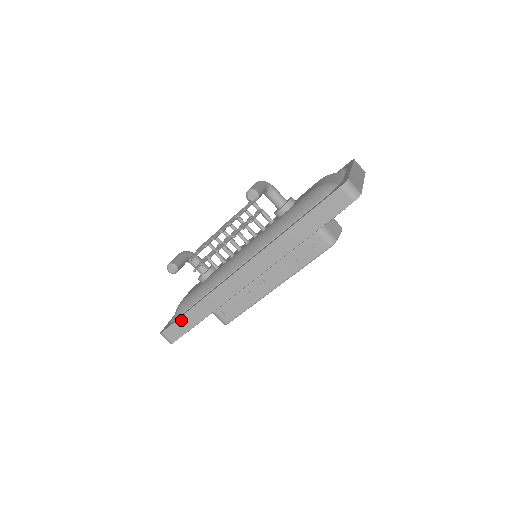
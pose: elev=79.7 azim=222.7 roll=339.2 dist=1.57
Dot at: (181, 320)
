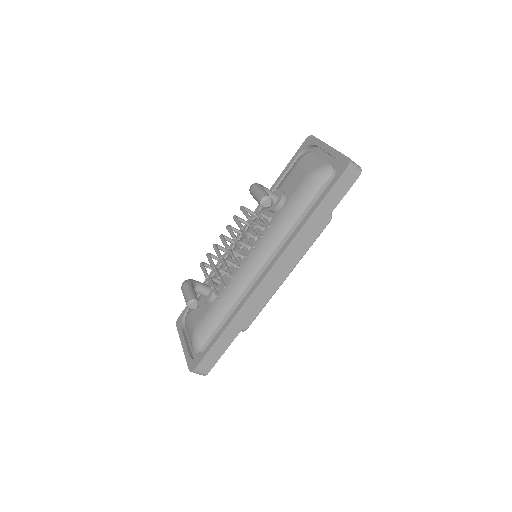
Dot at: (213, 348)
